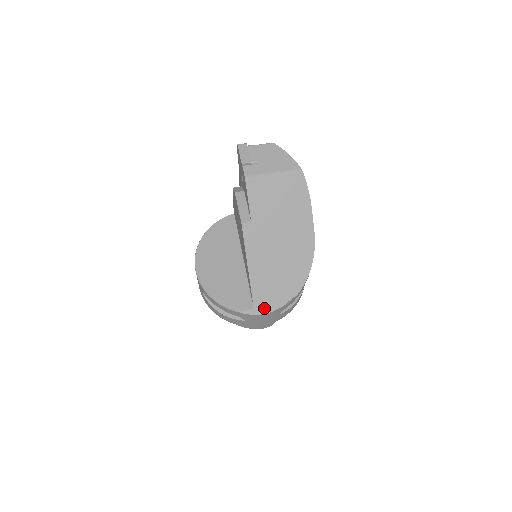
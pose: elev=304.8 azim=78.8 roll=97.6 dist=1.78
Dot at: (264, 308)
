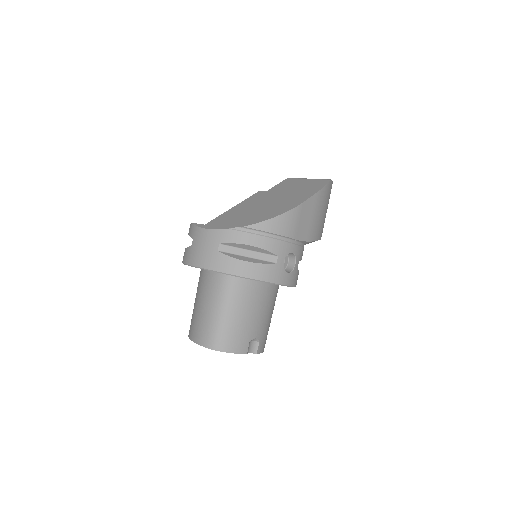
Dot at: (211, 226)
